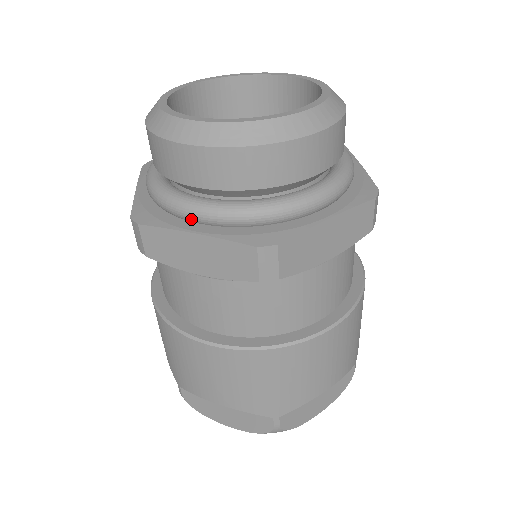
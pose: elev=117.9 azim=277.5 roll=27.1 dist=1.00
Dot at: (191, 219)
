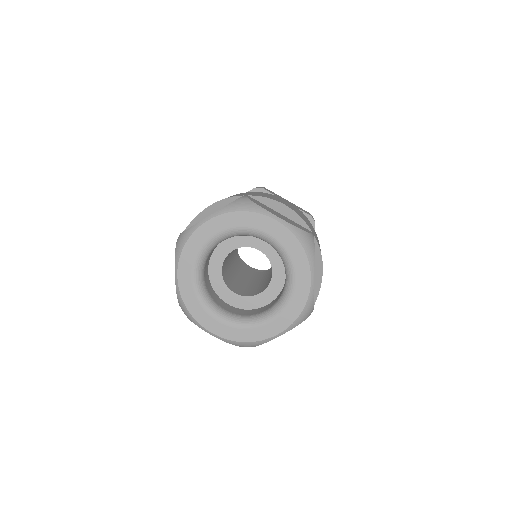
Dot at: occluded
